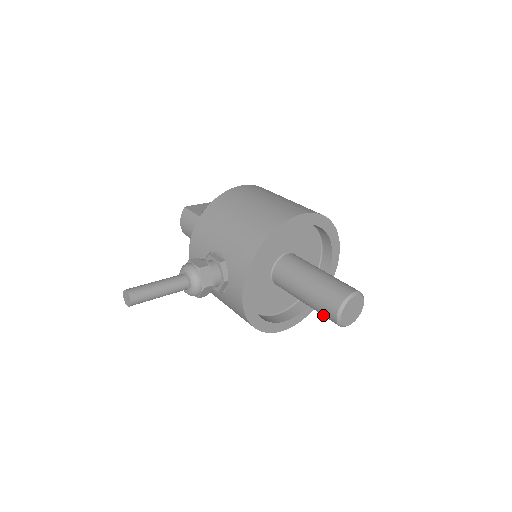
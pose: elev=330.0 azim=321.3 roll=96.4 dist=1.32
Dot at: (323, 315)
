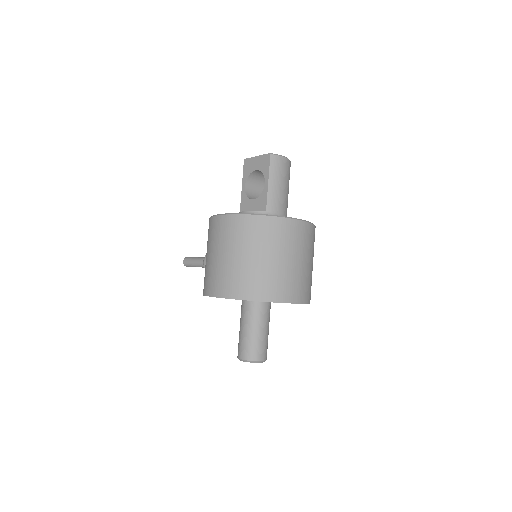
Dot at: occluded
